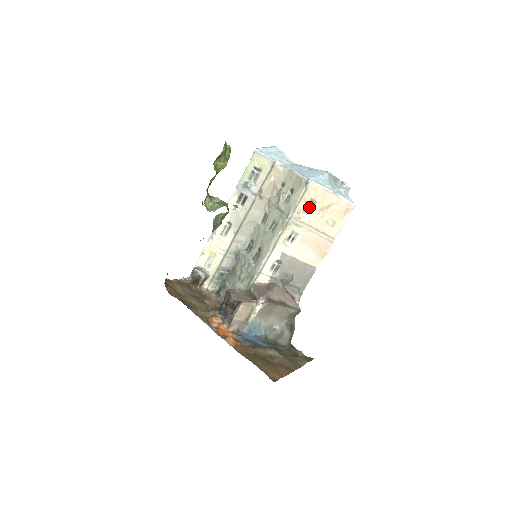
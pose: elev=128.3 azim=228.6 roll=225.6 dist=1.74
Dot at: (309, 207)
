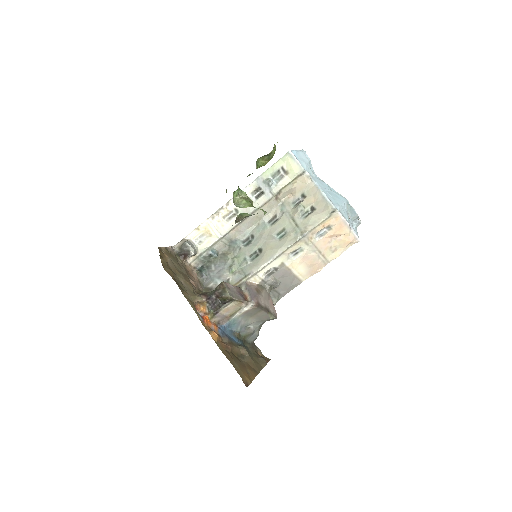
Dot at: (323, 231)
